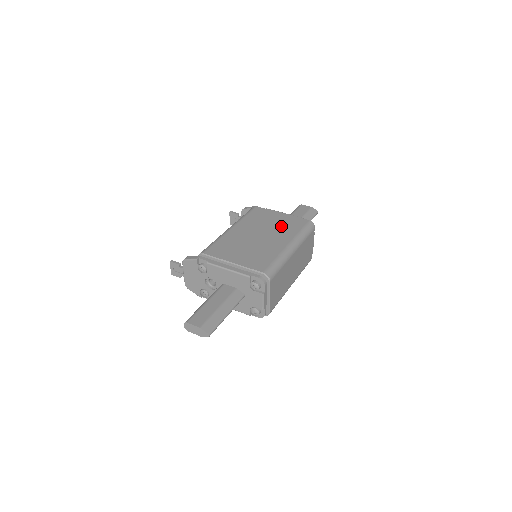
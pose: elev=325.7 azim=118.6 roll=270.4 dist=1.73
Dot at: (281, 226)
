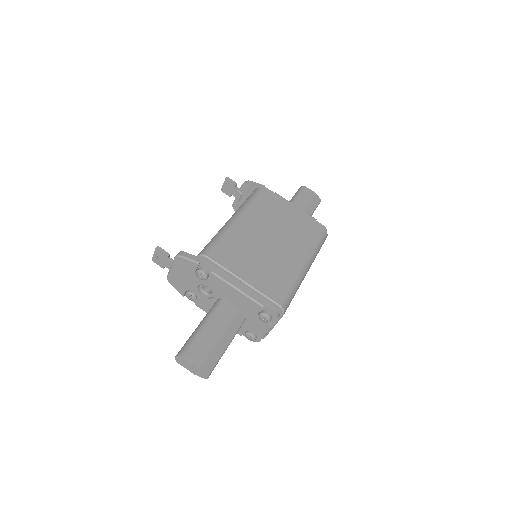
Dot at: (295, 229)
